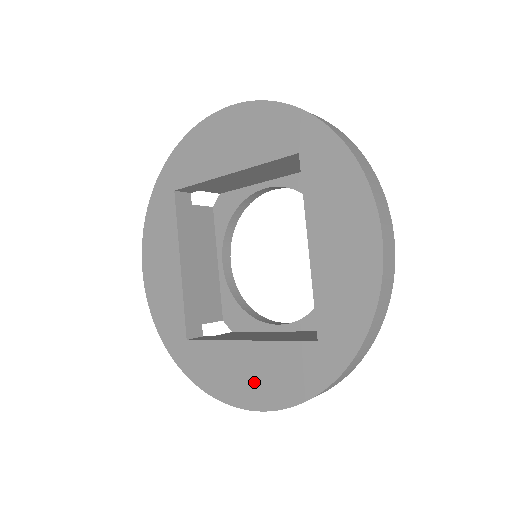
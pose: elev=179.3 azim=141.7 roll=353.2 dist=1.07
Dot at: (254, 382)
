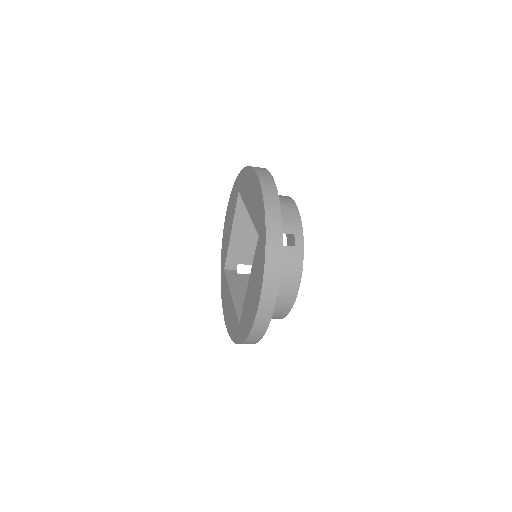
Dot at: (228, 314)
